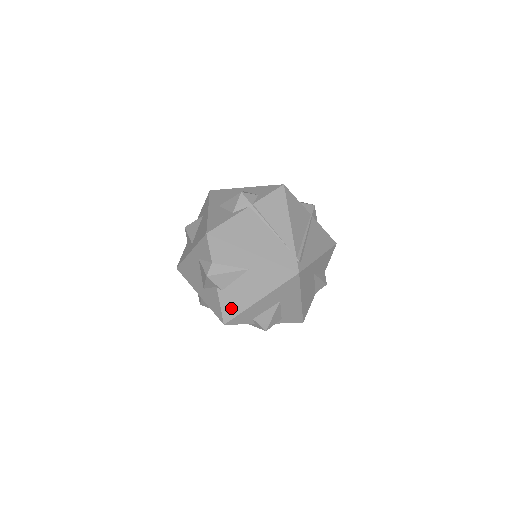
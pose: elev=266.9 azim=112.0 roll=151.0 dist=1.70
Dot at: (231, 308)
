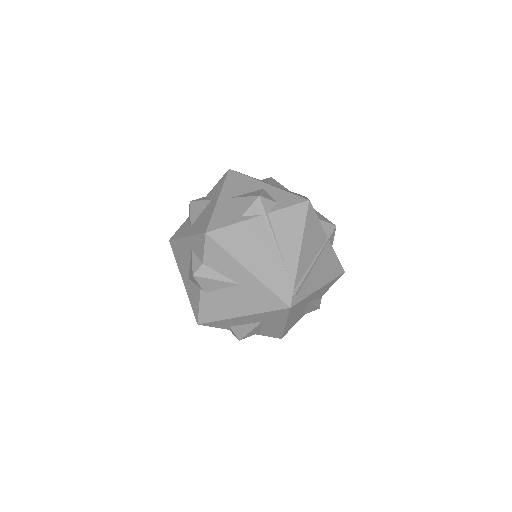
Dot at: (209, 312)
